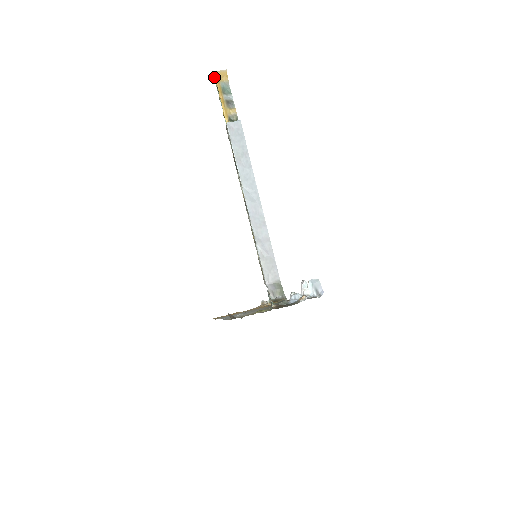
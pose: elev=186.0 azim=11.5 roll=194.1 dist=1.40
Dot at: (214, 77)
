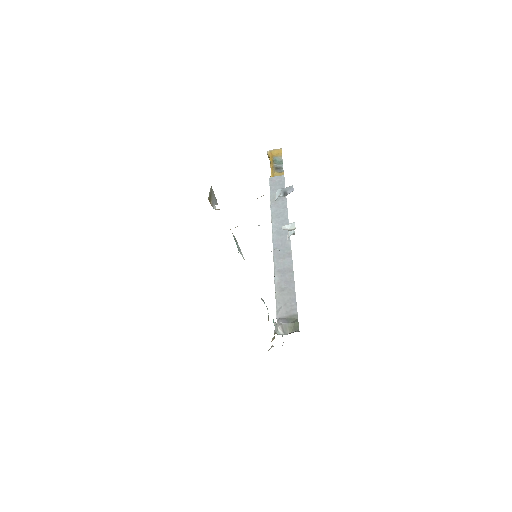
Dot at: (269, 155)
